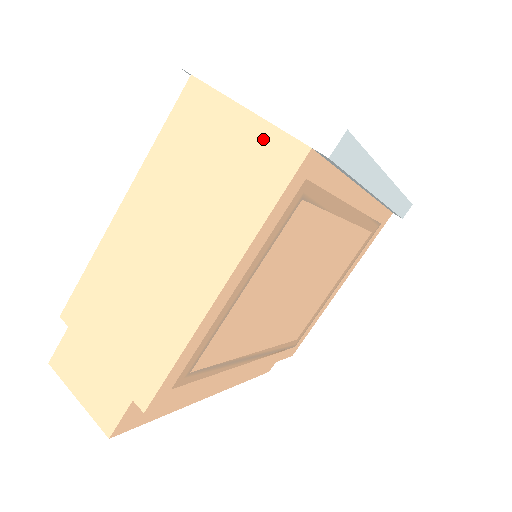
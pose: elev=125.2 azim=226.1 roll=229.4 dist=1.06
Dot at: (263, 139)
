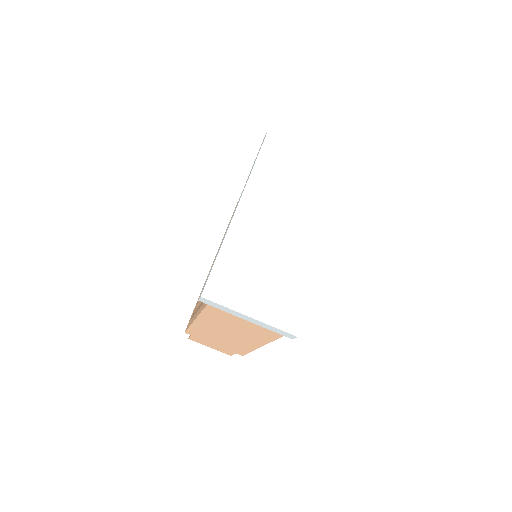
Dot at: (259, 328)
